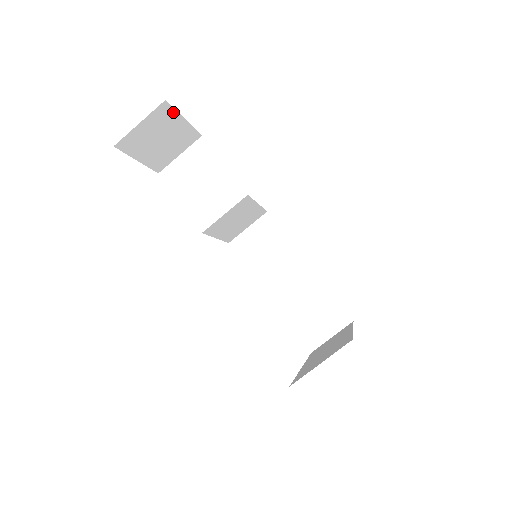
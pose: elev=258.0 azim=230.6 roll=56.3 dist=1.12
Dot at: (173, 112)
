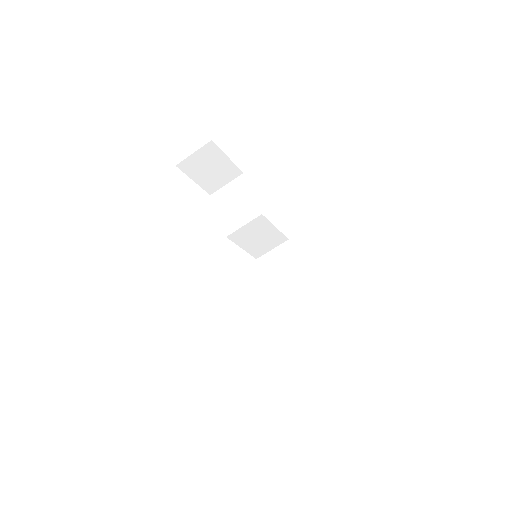
Dot at: (218, 150)
